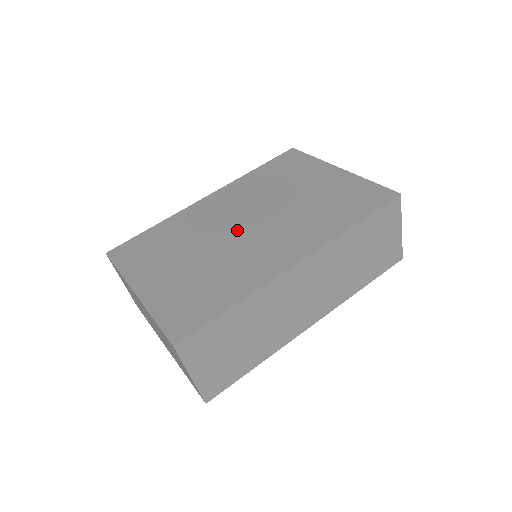
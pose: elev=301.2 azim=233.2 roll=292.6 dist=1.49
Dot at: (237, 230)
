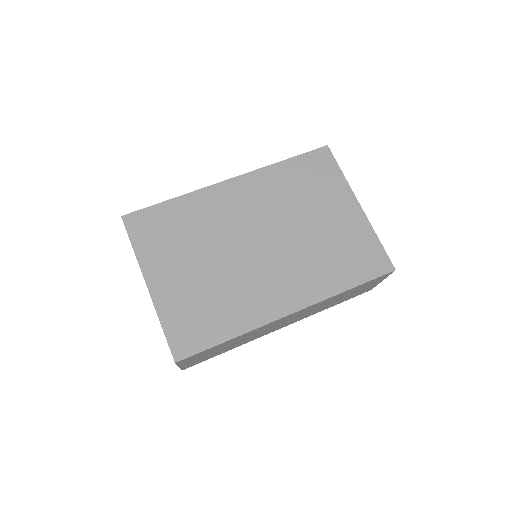
Dot at: (249, 247)
